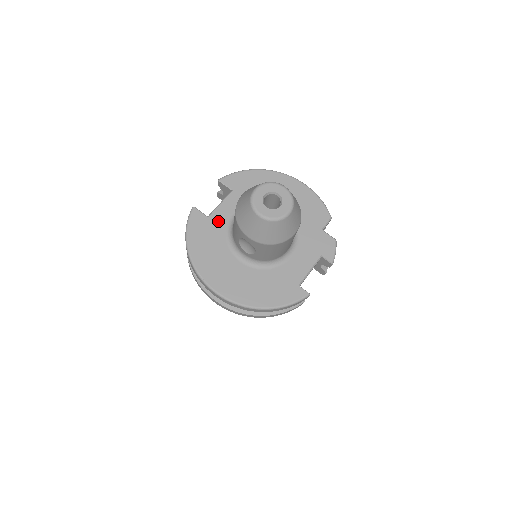
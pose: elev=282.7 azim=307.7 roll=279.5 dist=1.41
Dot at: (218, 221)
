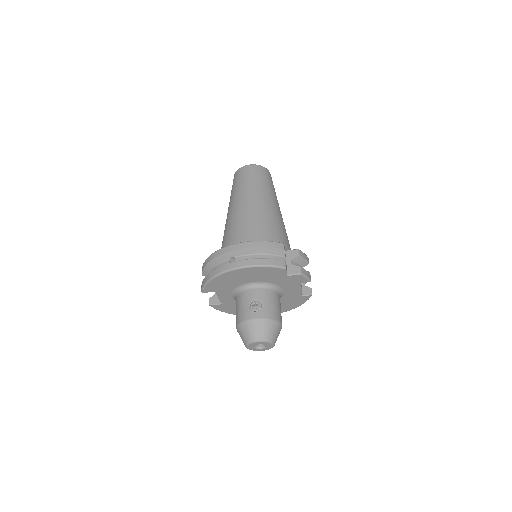
Dot at: (229, 303)
